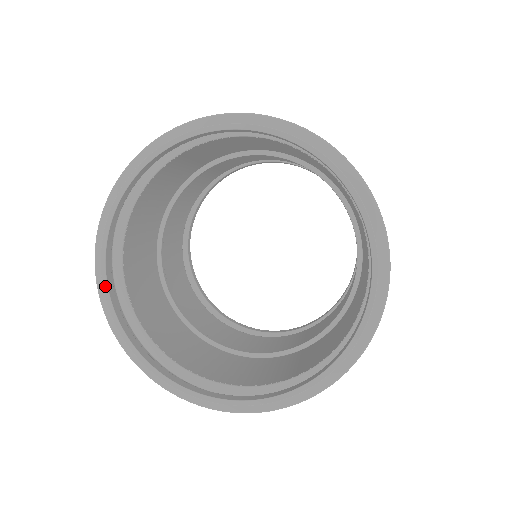
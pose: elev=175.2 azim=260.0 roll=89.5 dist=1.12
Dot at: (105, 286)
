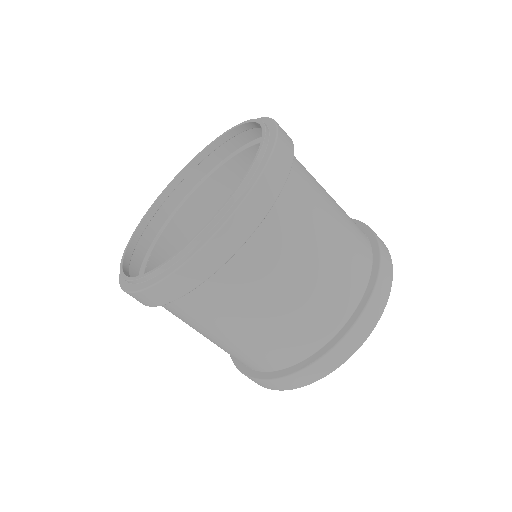
Dot at: (133, 234)
